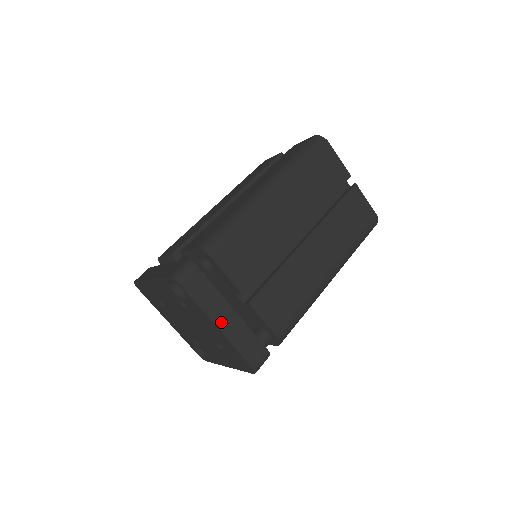
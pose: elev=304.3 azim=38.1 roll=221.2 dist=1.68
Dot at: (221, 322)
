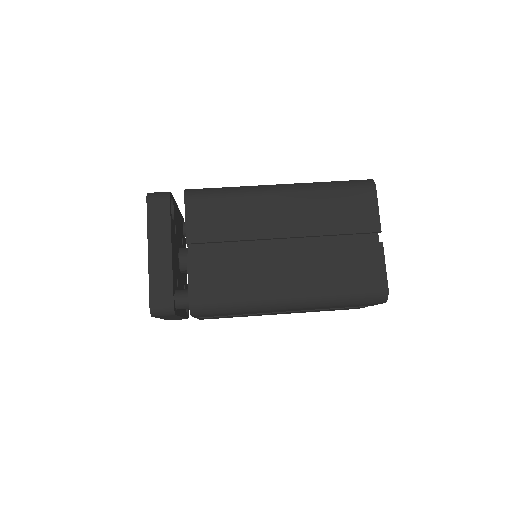
Dot at: (154, 250)
